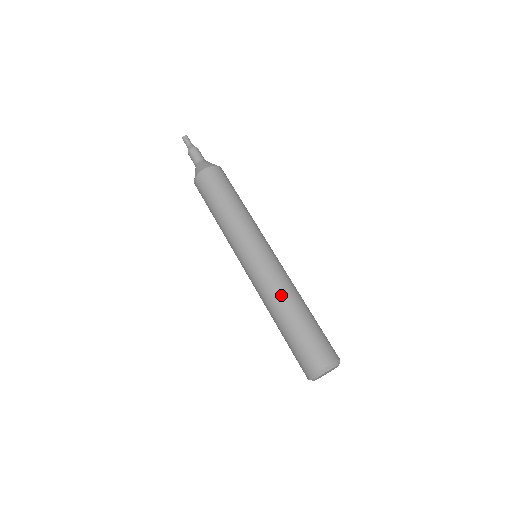
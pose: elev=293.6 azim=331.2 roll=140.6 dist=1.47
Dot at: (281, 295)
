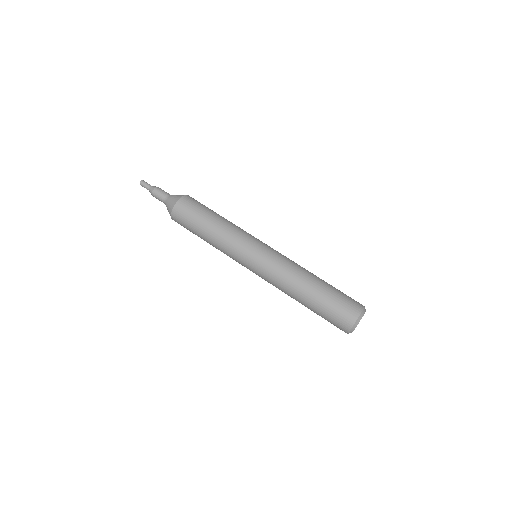
Dot at: (302, 269)
